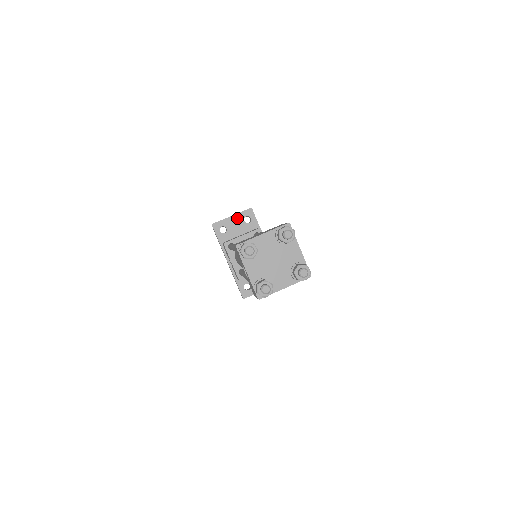
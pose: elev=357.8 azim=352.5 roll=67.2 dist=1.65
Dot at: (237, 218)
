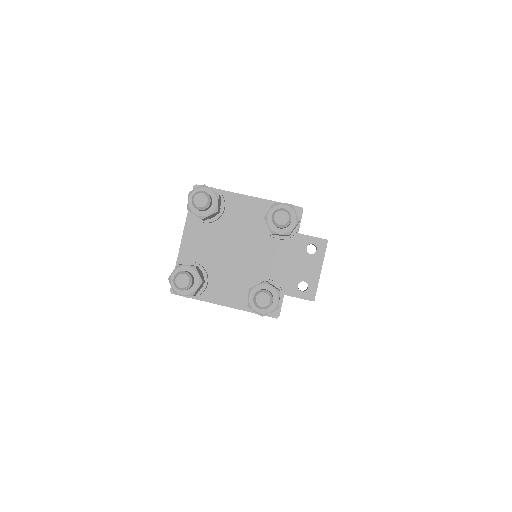
Dot at: occluded
